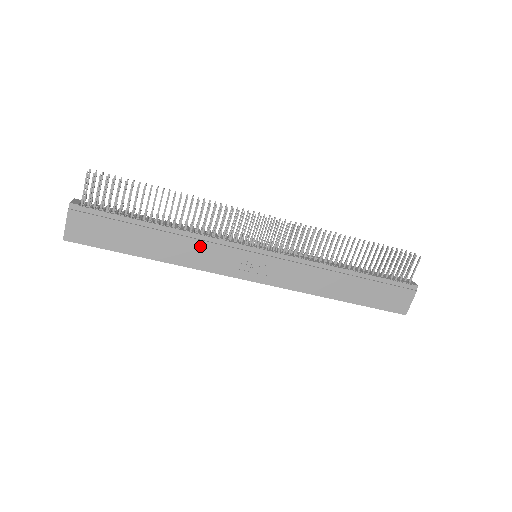
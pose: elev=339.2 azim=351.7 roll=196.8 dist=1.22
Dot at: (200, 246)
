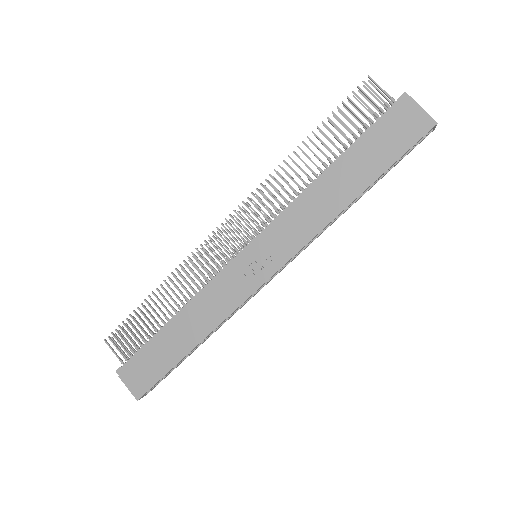
Dot at: (208, 300)
